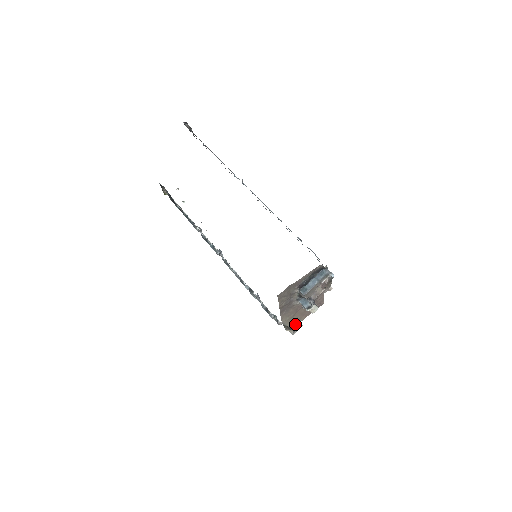
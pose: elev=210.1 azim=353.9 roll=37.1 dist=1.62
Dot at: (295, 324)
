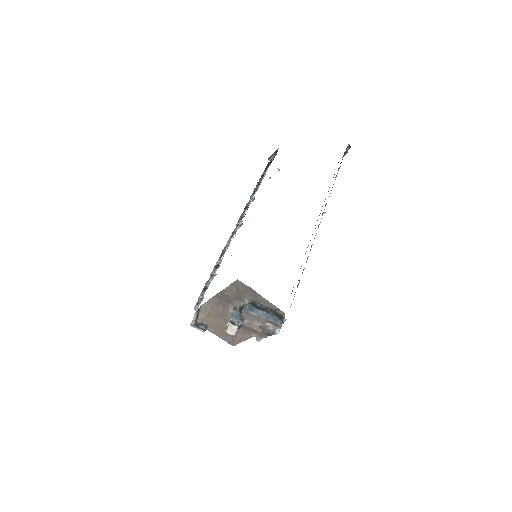
Dot at: (203, 323)
